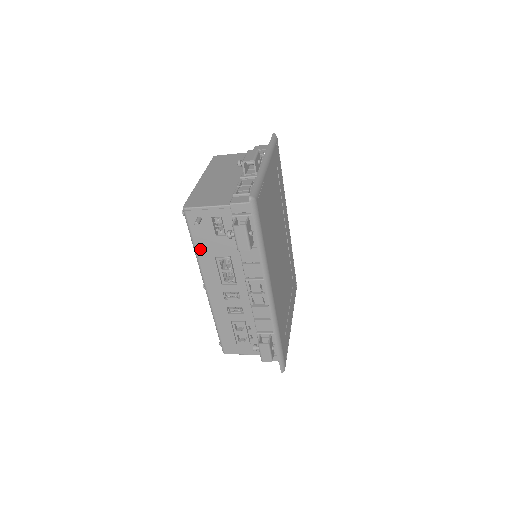
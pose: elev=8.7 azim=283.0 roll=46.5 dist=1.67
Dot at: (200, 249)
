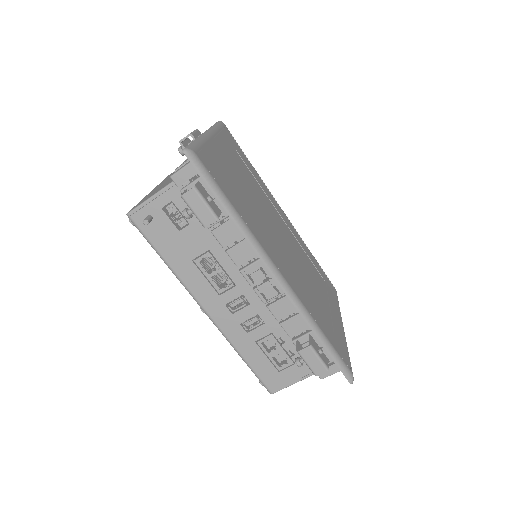
Dot at: (171, 259)
